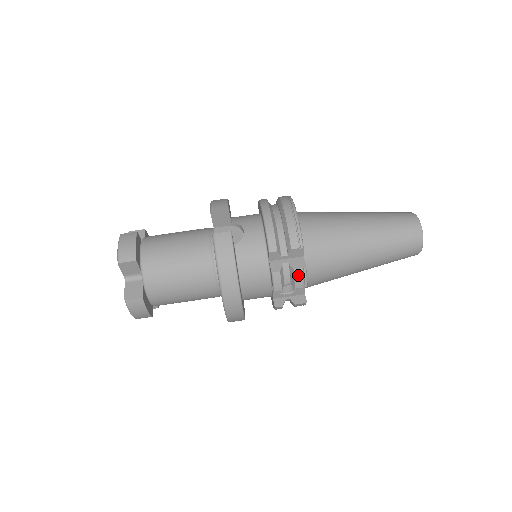
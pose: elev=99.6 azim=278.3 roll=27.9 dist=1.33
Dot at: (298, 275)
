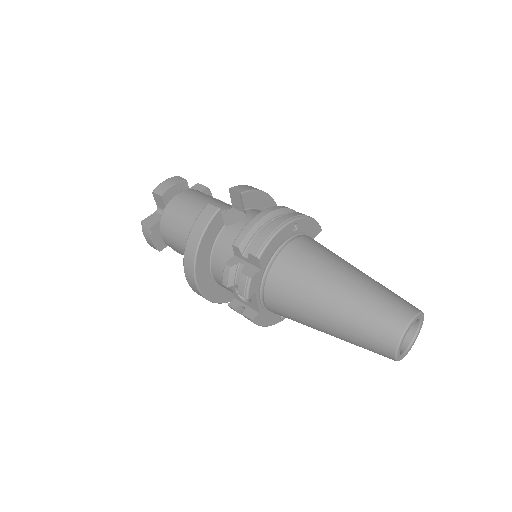
Dot at: (242, 281)
